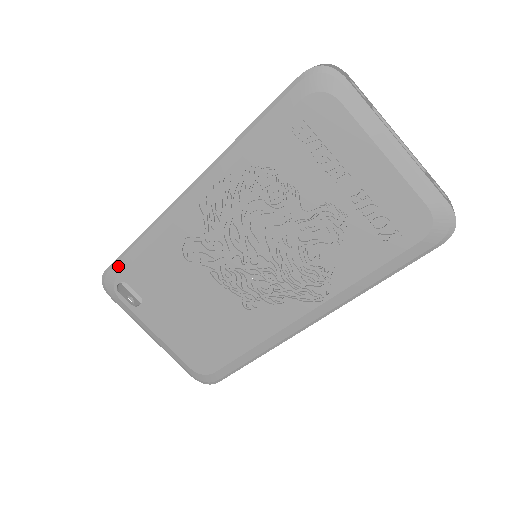
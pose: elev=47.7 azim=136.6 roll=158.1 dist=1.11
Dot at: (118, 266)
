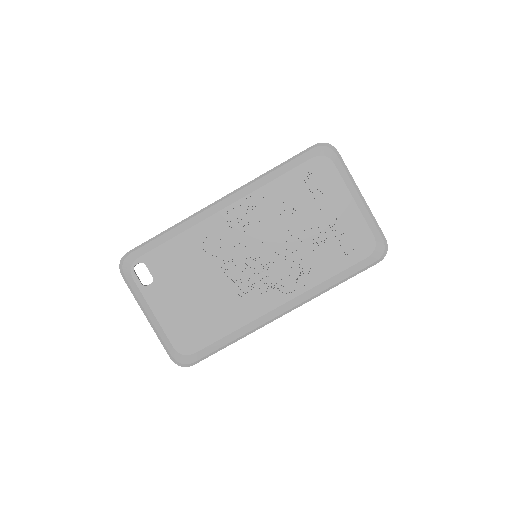
Dot at: (142, 249)
